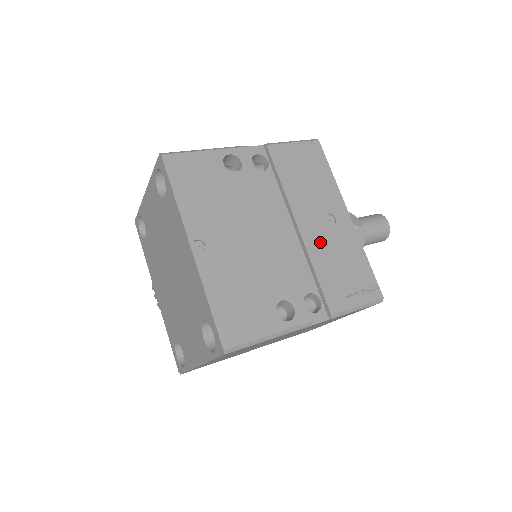
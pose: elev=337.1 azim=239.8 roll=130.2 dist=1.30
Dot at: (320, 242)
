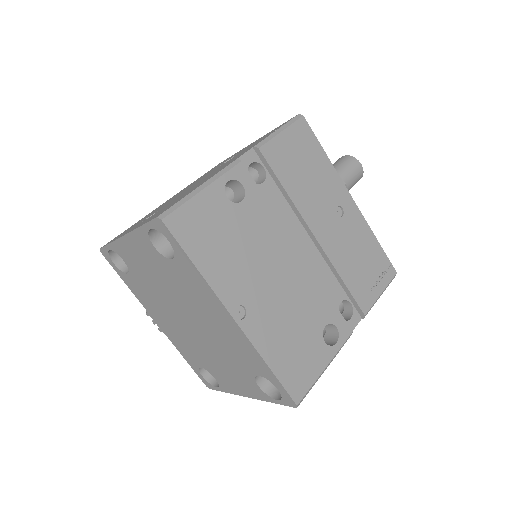
Dot at: (337, 244)
